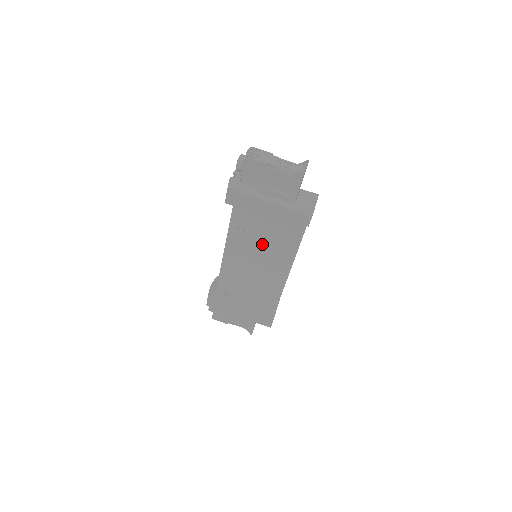
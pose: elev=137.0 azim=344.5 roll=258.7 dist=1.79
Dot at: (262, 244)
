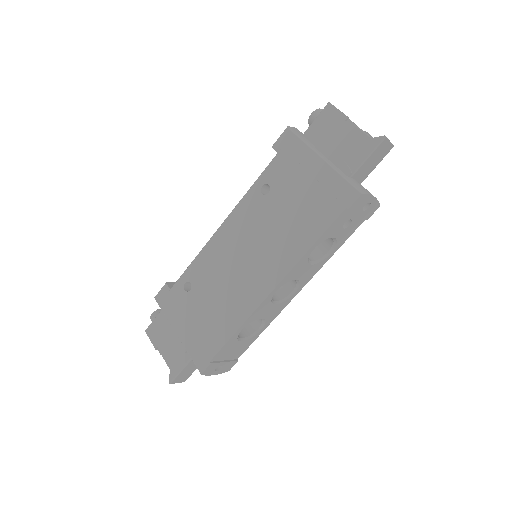
Dot at: (276, 220)
